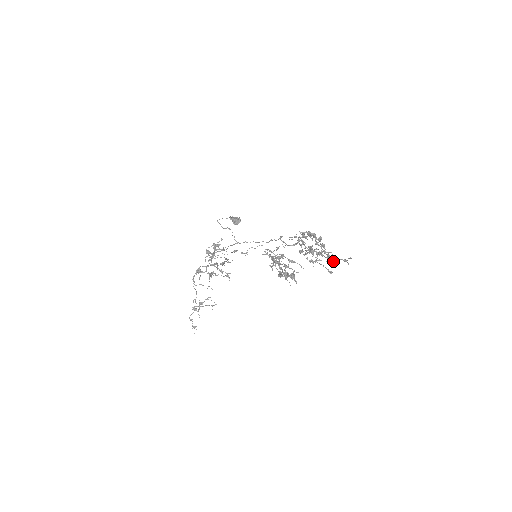
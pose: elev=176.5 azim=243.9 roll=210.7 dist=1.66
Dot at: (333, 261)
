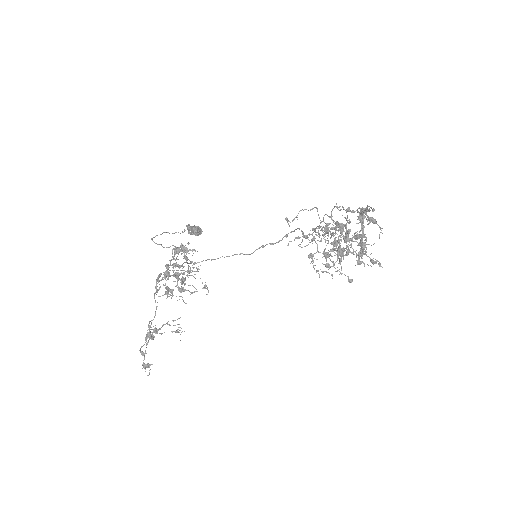
Dot at: occluded
